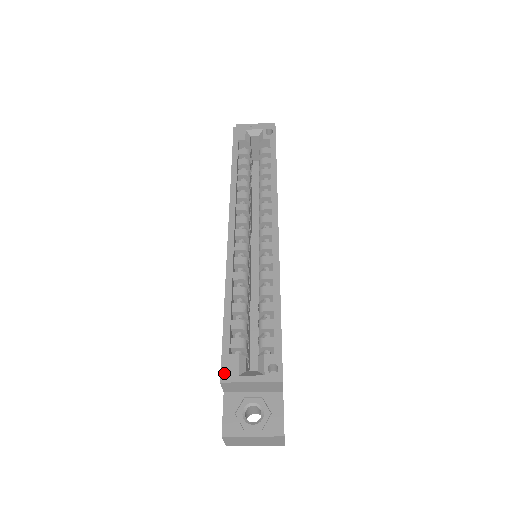
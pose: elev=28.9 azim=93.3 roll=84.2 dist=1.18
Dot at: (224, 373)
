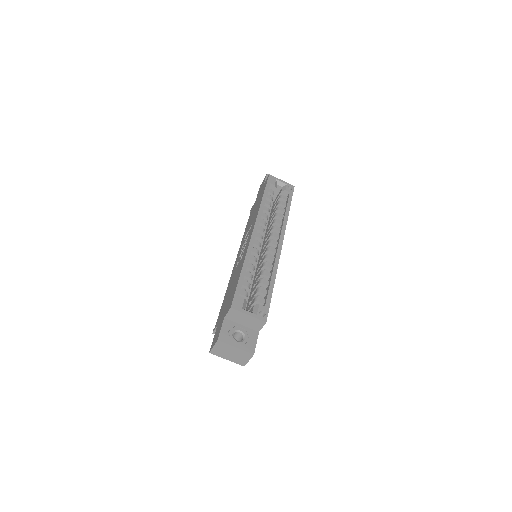
Dot at: (234, 304)
